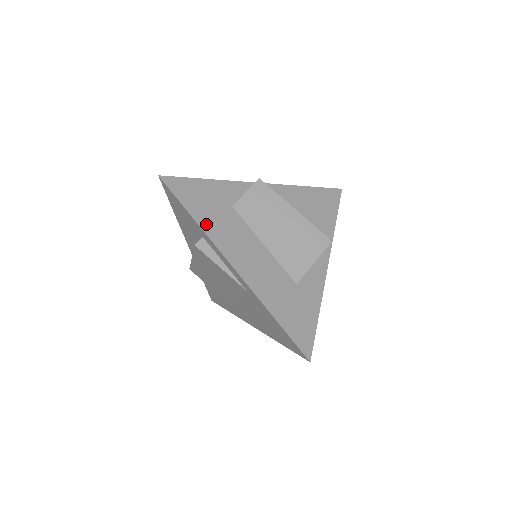
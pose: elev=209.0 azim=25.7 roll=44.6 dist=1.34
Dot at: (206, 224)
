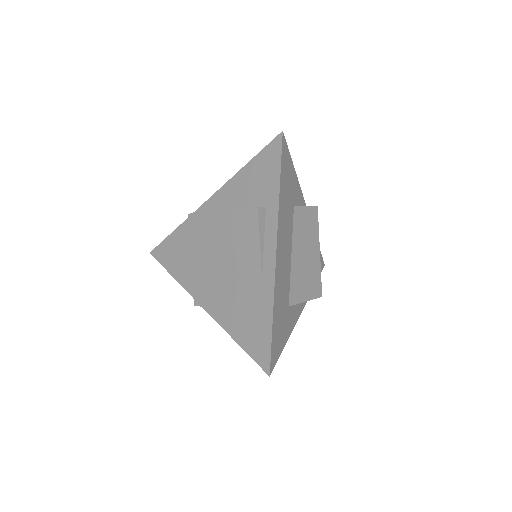
Dot at: (282, 201)
